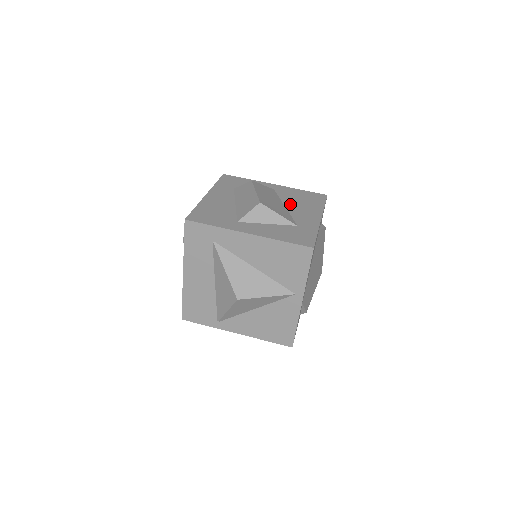
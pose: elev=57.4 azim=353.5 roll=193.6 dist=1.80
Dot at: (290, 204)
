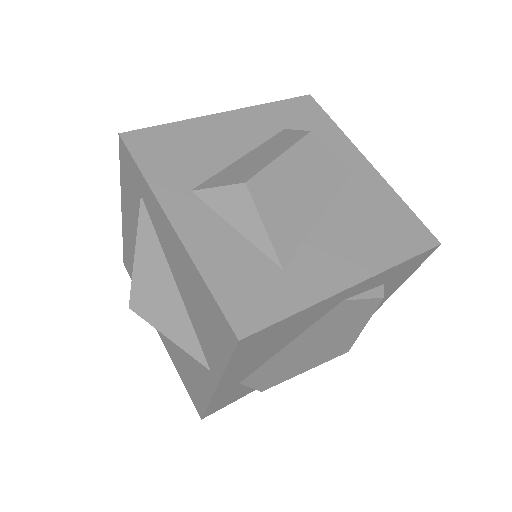
Dot at: (338, 217)
